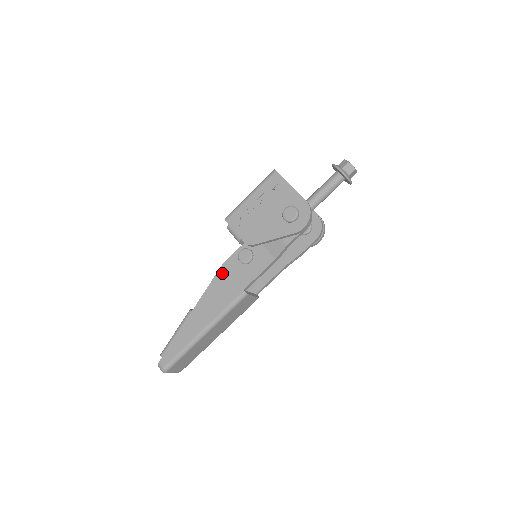
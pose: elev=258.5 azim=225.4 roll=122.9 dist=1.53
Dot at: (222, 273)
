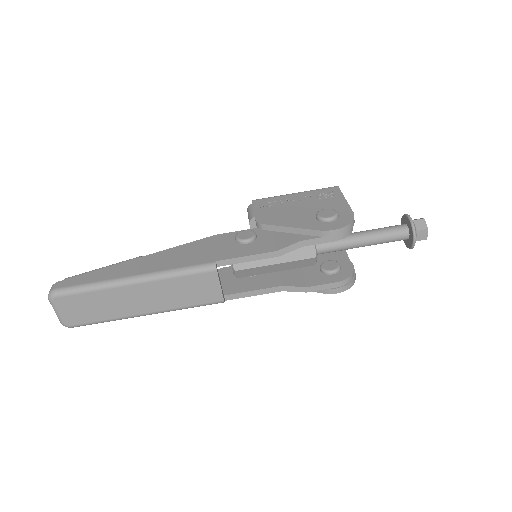
Dot at: (207, 241)
